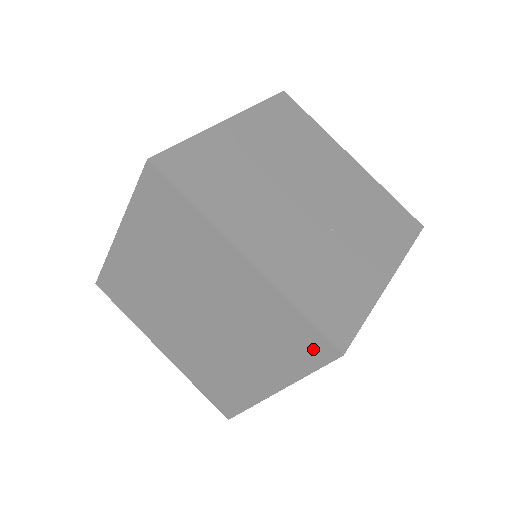
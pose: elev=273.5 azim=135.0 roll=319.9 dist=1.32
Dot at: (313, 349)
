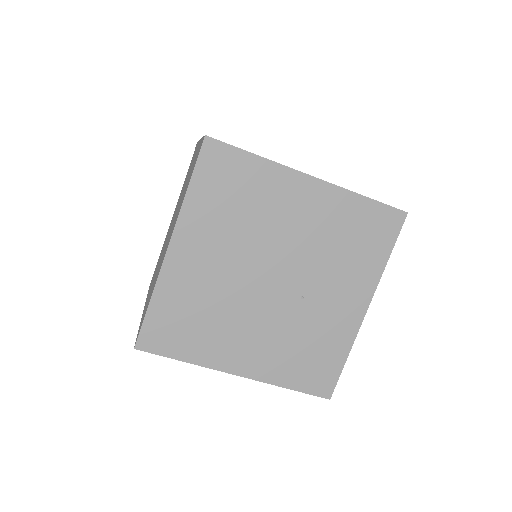
Dot at: occluded
